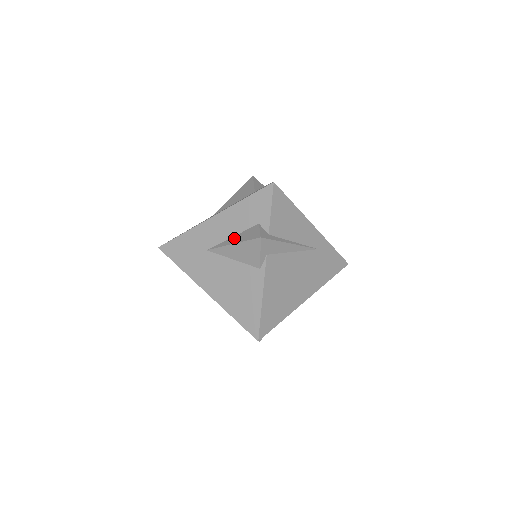
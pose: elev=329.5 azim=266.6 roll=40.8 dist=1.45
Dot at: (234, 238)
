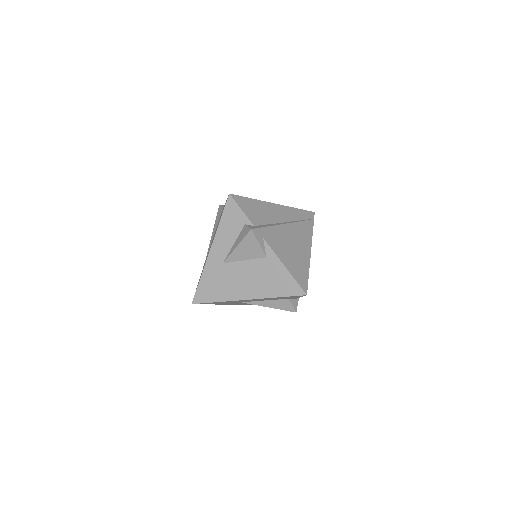
Dot at: (268, 303)
